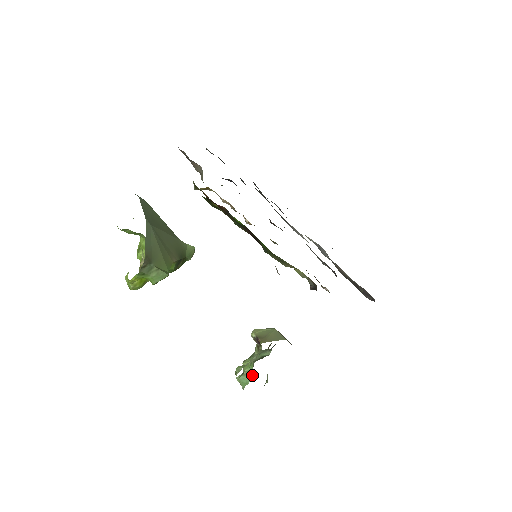
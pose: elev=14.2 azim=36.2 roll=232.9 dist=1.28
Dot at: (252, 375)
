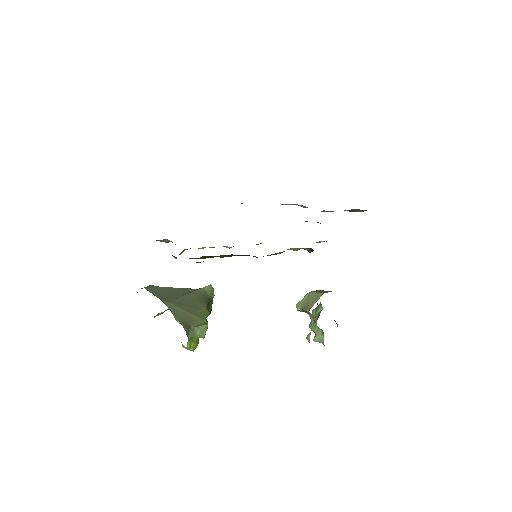
Dot at: (322, 331)
